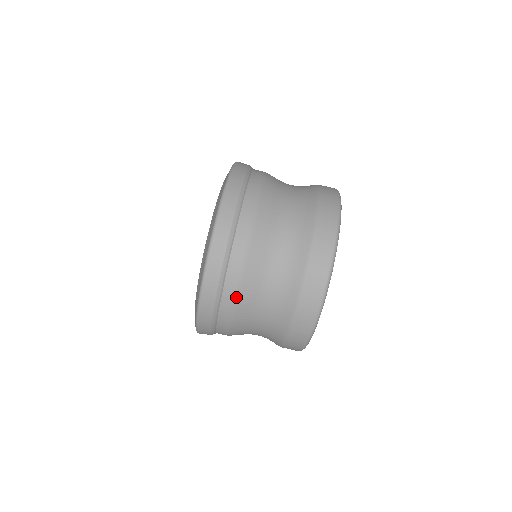
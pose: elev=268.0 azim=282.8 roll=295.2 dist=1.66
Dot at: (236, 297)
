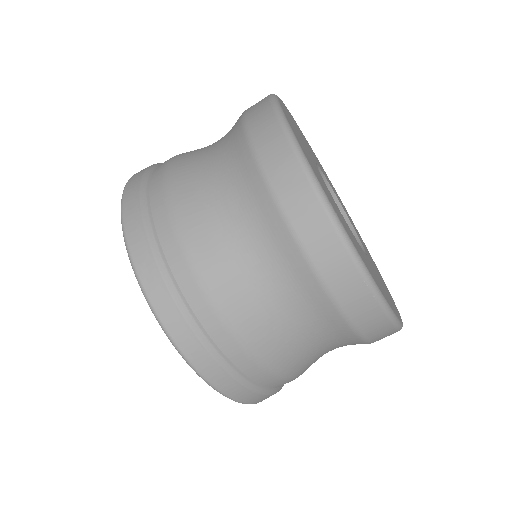
Dot at: (291, 379)
